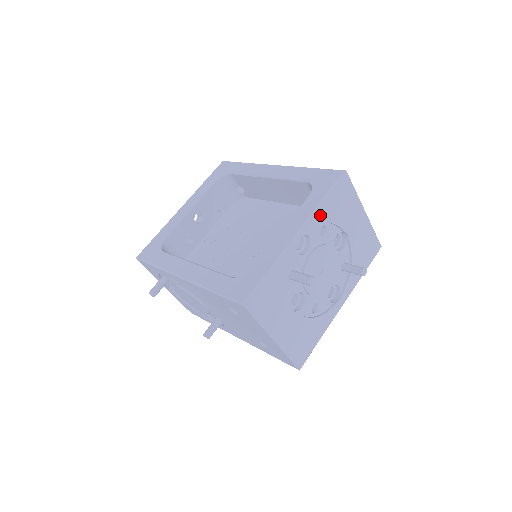
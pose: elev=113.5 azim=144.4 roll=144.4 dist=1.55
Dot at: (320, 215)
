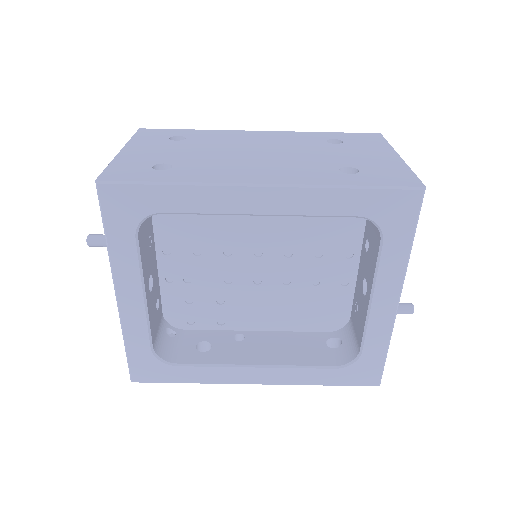
Dot at: occluded
